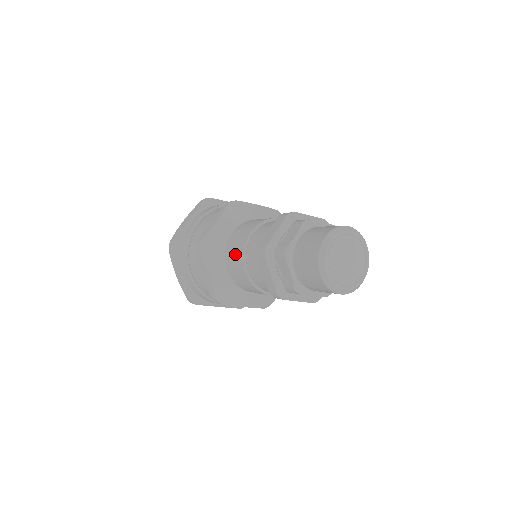
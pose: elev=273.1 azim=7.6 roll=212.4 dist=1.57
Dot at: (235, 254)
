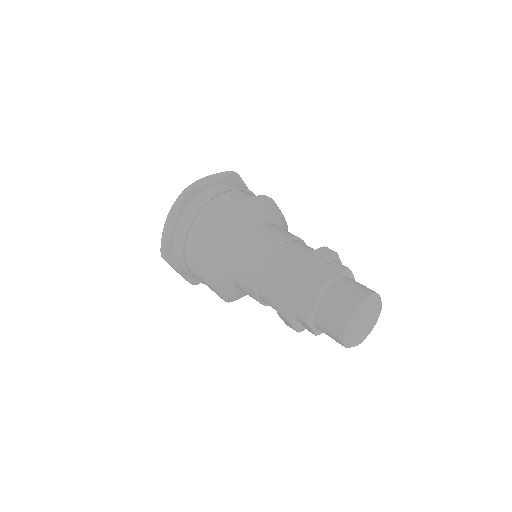
Dot at: (244, 285)
